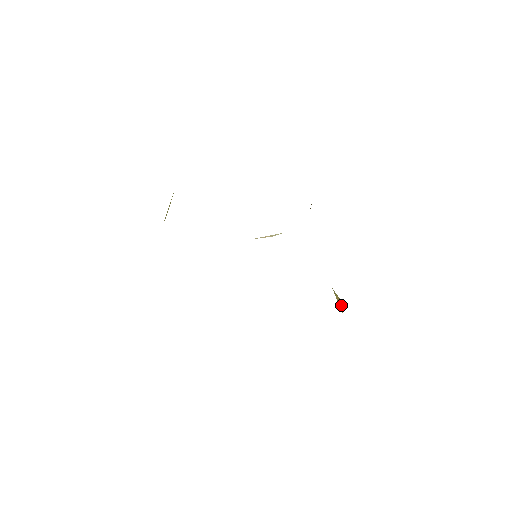
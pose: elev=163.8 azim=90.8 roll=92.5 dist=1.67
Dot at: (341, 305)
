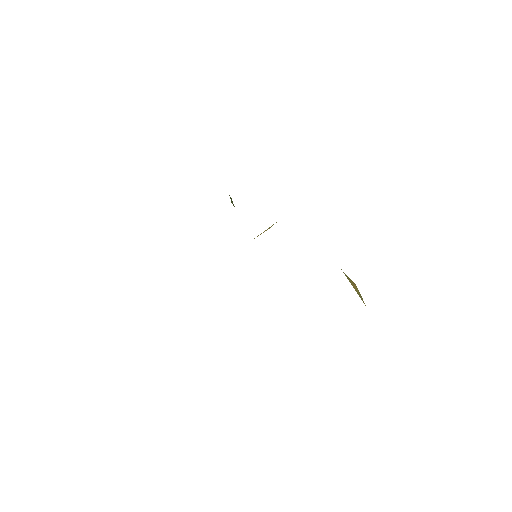
Dot at: (359, 292)
